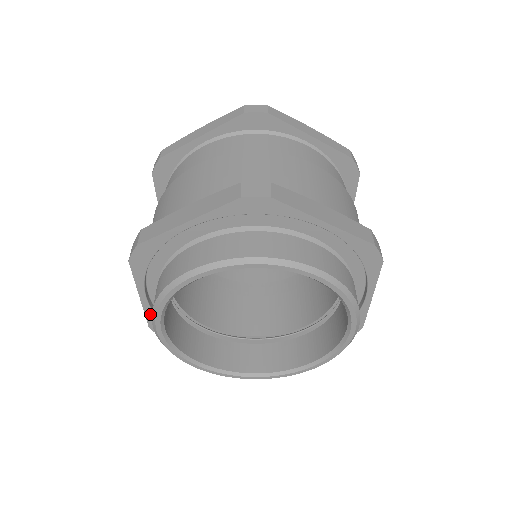
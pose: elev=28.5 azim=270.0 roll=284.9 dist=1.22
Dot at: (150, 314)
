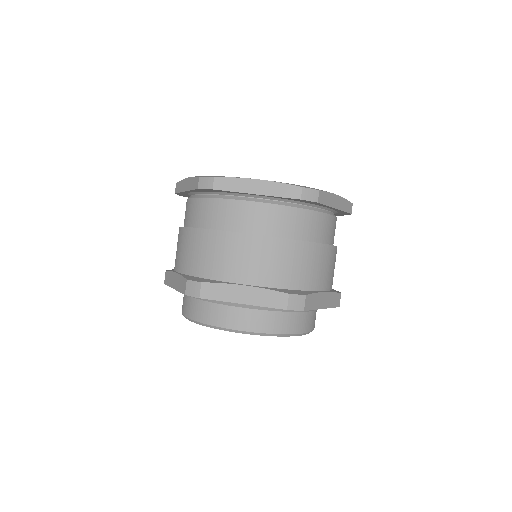
Dot at: occluded
